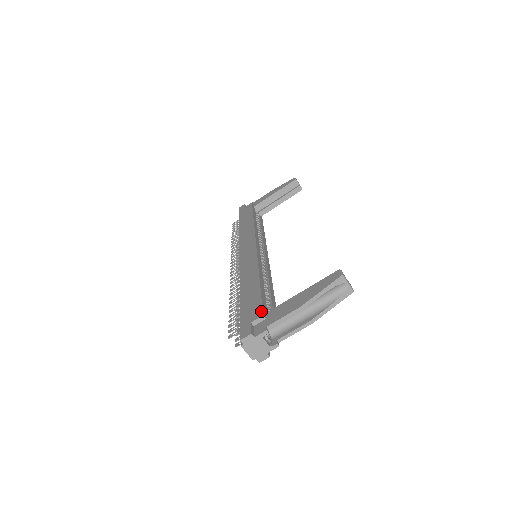
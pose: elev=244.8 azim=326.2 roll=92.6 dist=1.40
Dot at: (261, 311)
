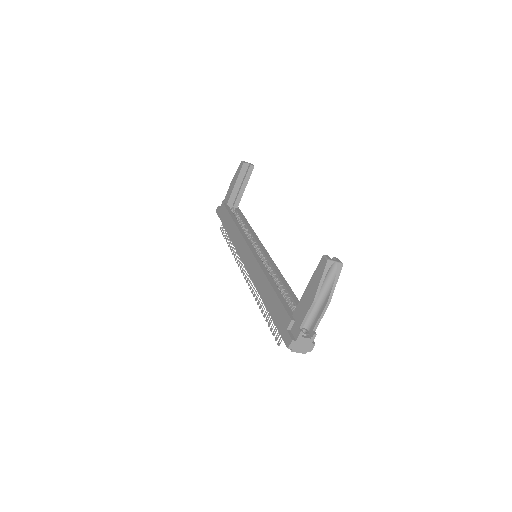
Dot at: (288, 317)
